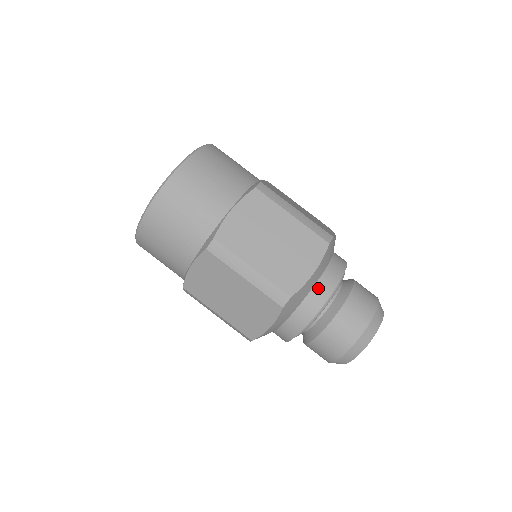
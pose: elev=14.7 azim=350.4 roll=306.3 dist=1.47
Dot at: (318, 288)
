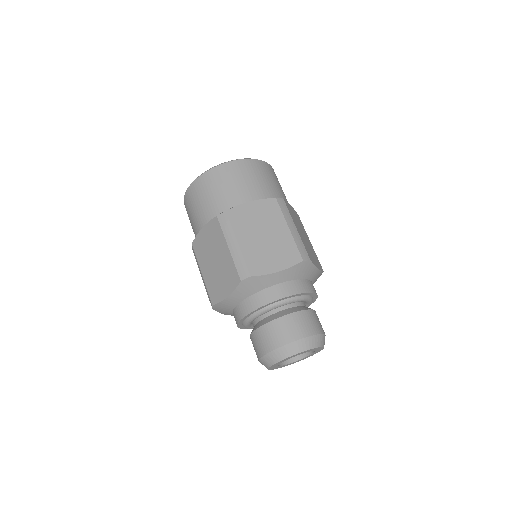
Dot at: (239, 308)
